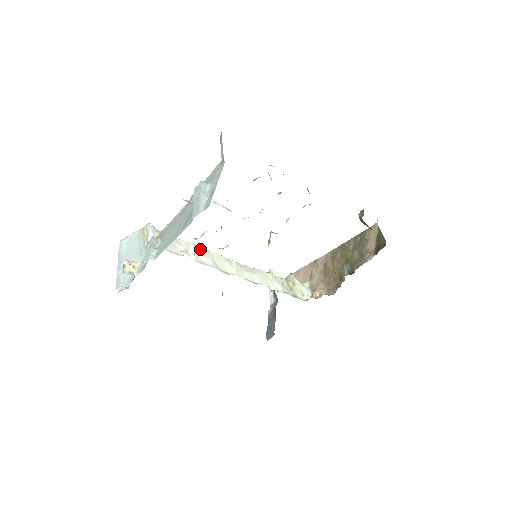
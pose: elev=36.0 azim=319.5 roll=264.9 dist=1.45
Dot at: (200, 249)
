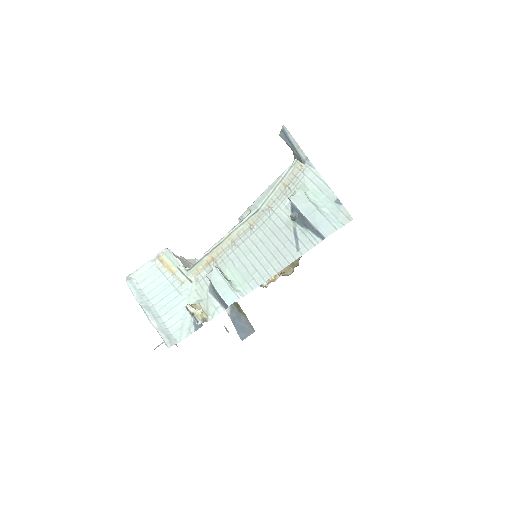
Dot at: occluded
